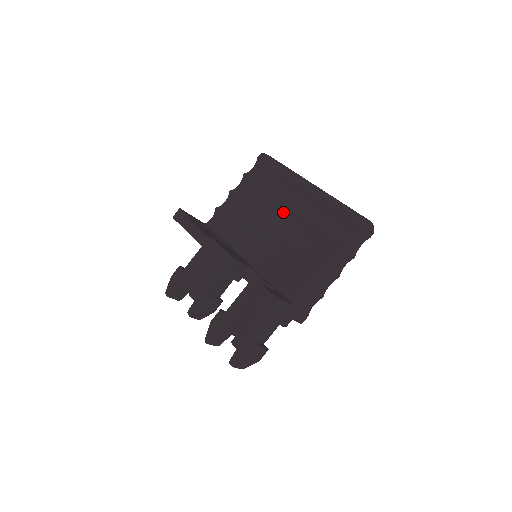
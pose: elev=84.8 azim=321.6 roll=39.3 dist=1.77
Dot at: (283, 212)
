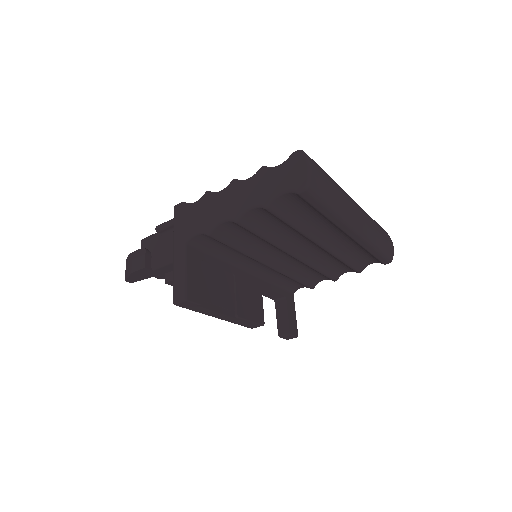
Dot at: (310, 244)
